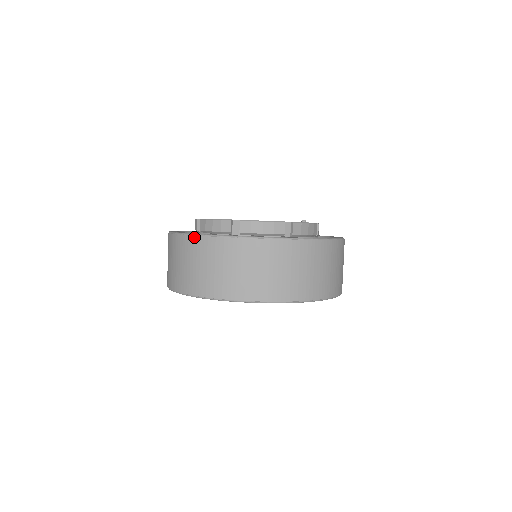
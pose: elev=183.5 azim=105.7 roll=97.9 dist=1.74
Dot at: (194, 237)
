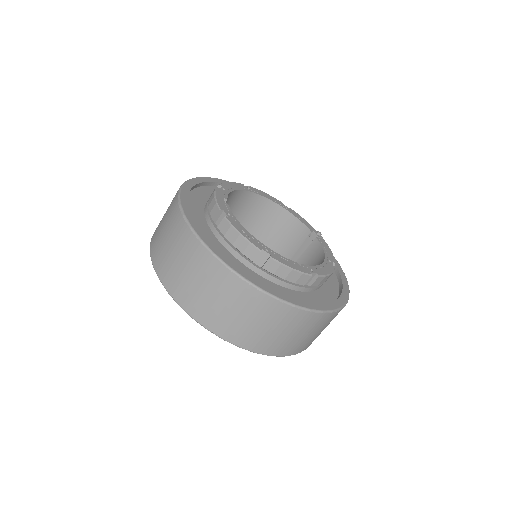
Dot at: (214, 259)
